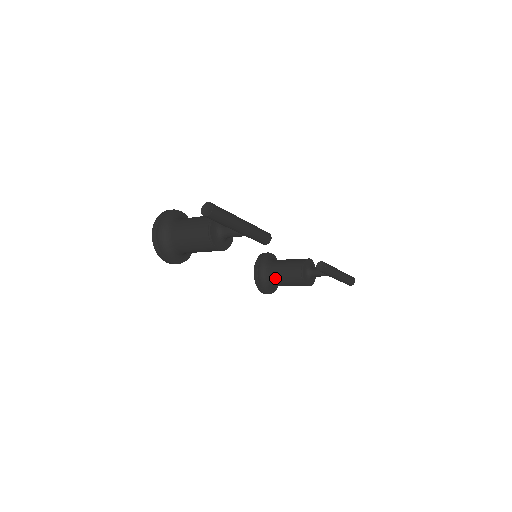
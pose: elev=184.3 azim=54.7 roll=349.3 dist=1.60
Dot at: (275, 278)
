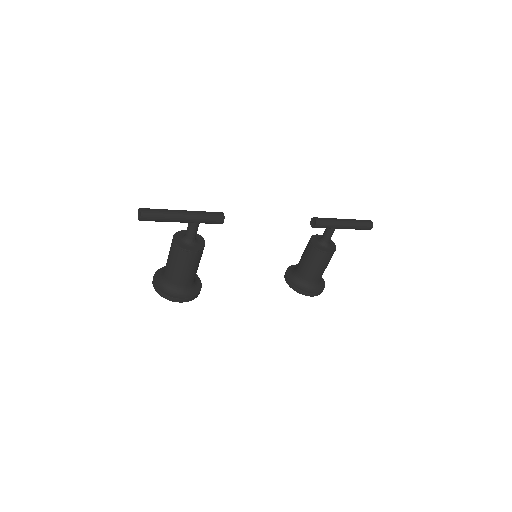
Dot at: (305, 273)
